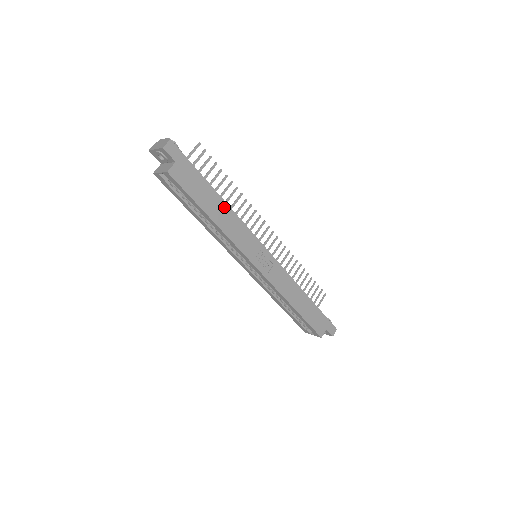
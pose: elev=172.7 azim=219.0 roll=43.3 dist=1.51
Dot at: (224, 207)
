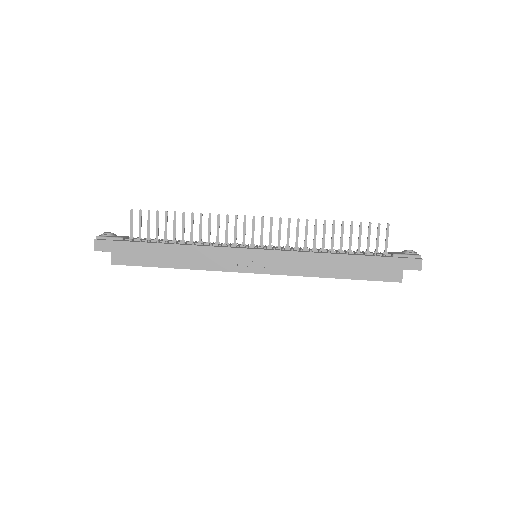
Dot at: (178, 249)
